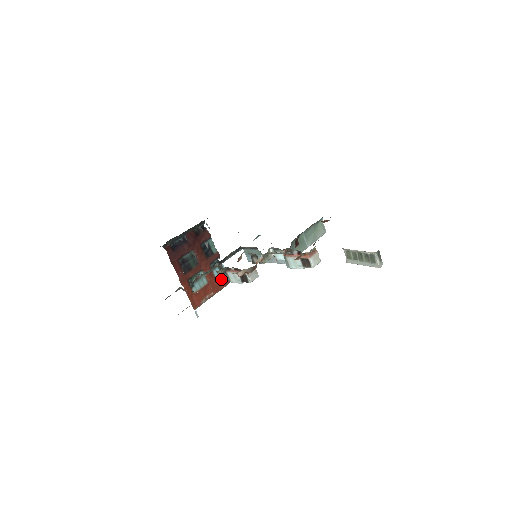
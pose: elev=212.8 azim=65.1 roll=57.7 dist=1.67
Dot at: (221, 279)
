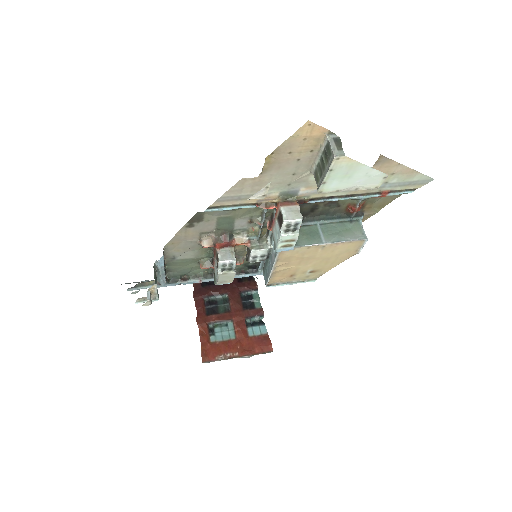
Dot at: (257, 342)
